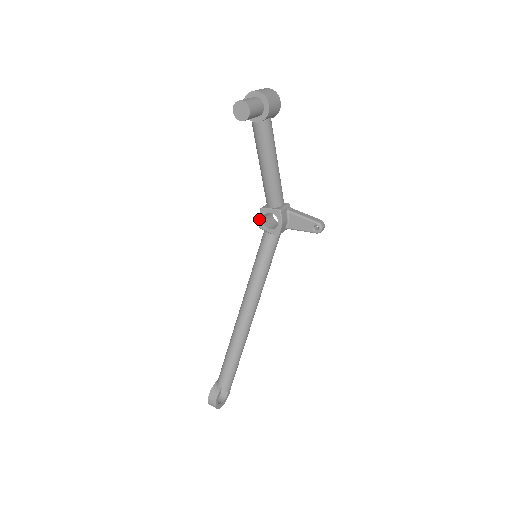
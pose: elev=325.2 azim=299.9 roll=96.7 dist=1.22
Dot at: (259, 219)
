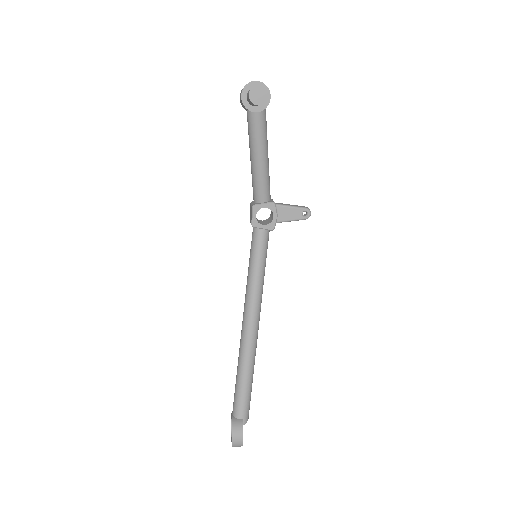
Dot at: (252, 217)
